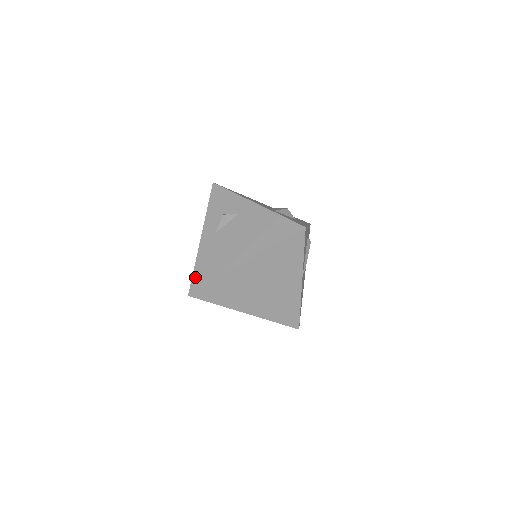
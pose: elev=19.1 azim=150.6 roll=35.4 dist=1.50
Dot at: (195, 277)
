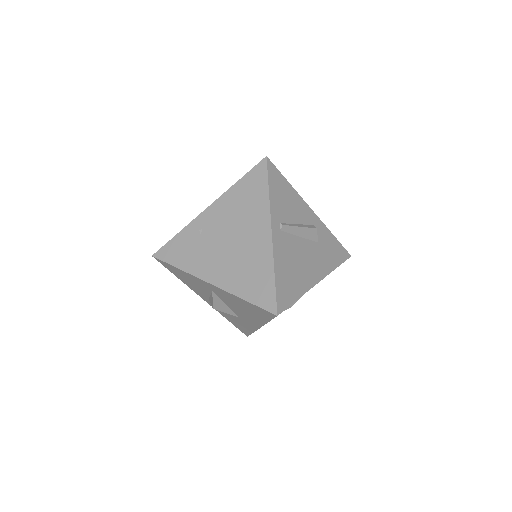
Dot at: occluded
